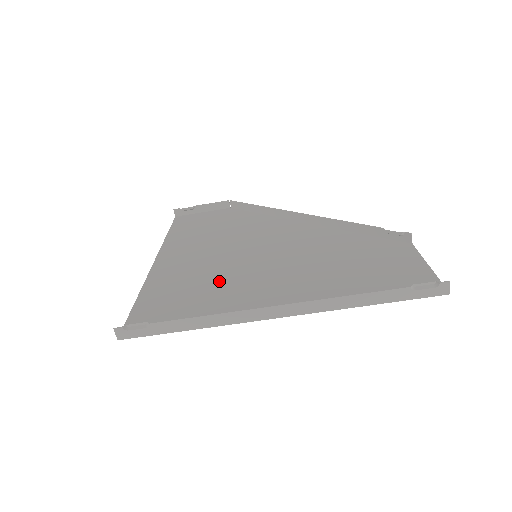
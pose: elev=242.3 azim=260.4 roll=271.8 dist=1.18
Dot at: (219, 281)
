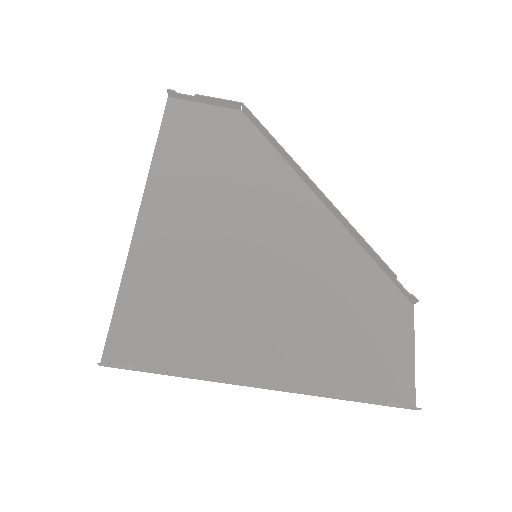
Dot at: (211, 294)
